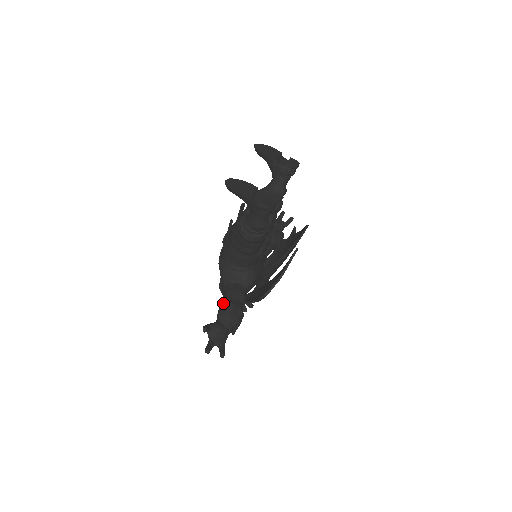
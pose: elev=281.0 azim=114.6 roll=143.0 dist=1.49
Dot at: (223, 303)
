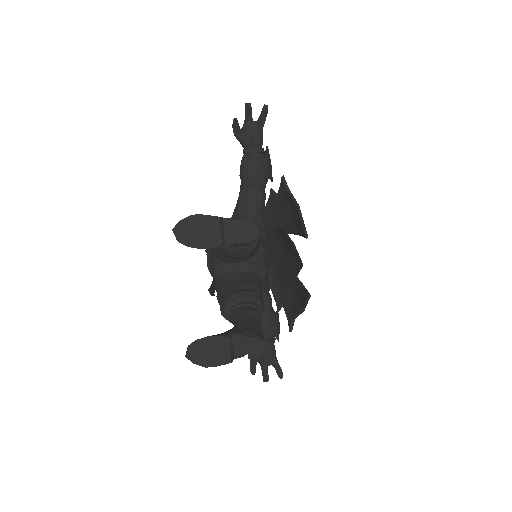
Dot at: occluded
